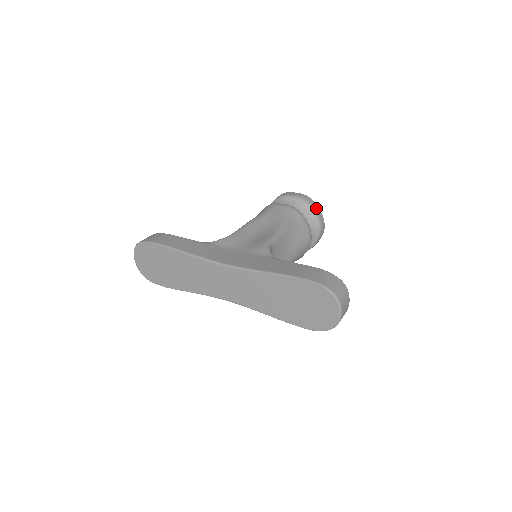
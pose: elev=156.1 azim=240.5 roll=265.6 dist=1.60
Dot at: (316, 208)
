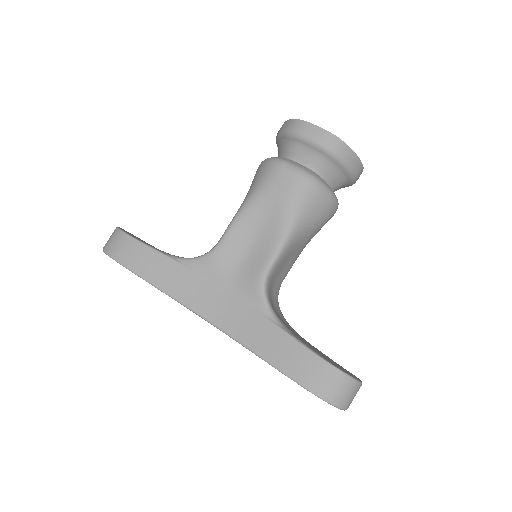
Dot at: (348, 156)
